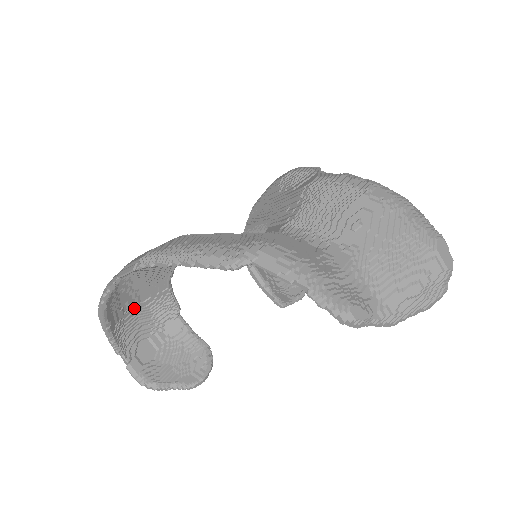
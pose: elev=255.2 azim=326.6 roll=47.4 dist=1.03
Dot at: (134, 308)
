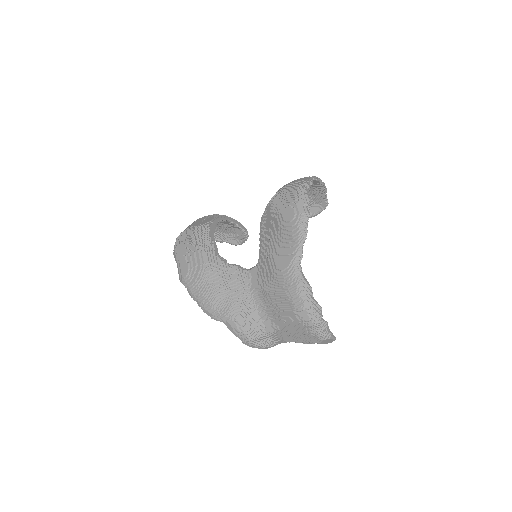
Dot at: occluded
